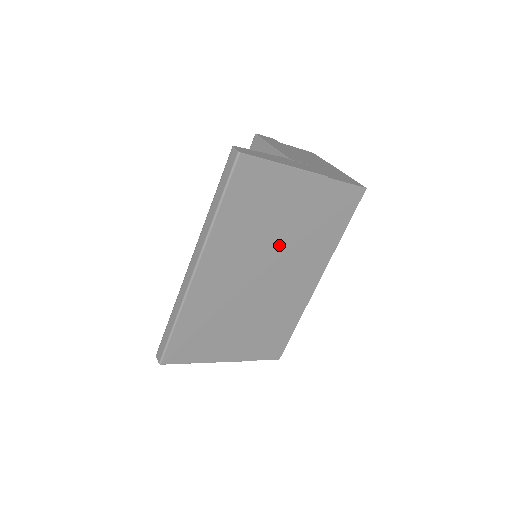
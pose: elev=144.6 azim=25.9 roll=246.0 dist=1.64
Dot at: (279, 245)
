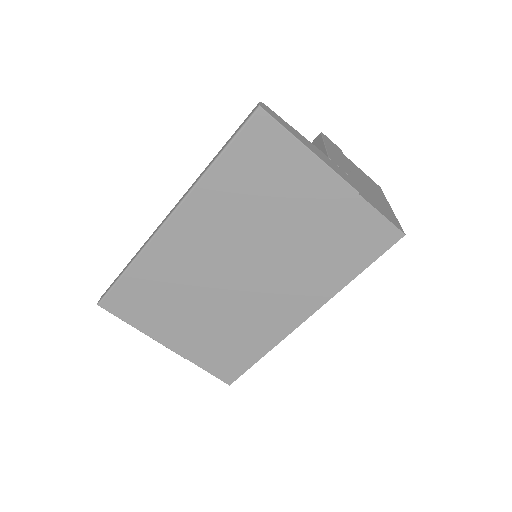
Dot at: (272, 245)
